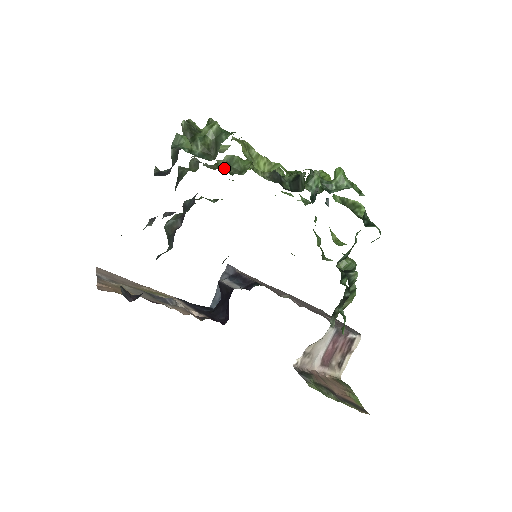
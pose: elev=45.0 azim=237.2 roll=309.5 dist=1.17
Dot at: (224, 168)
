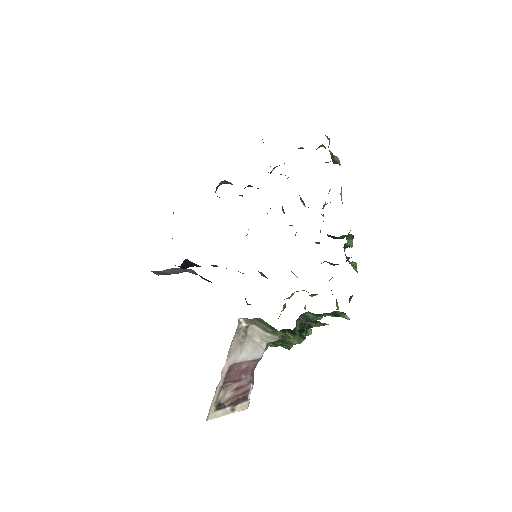
Dot at: occluded
